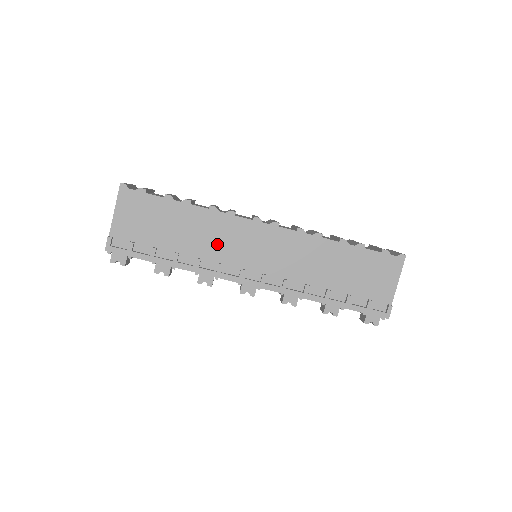
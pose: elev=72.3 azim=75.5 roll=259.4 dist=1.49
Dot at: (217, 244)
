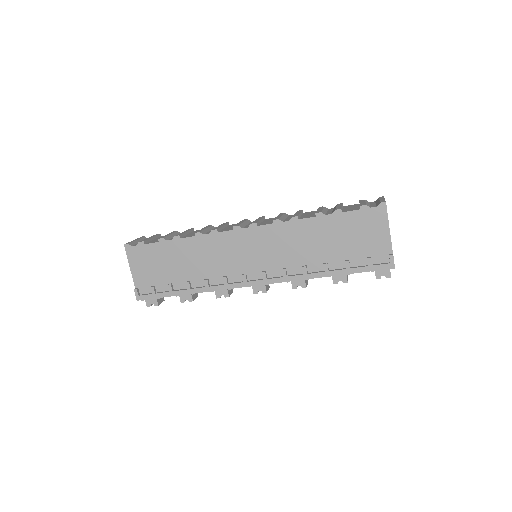
Dot at: (215, 262)
